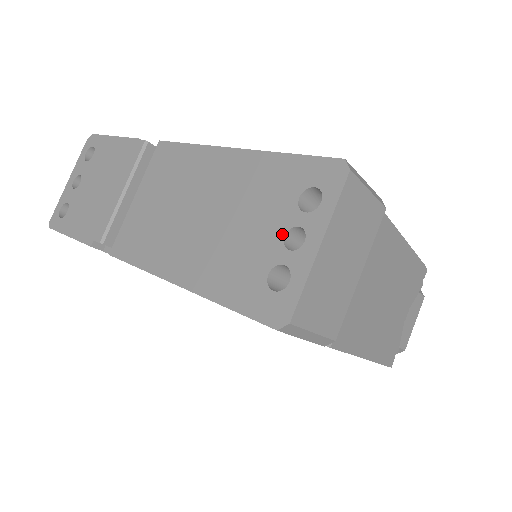
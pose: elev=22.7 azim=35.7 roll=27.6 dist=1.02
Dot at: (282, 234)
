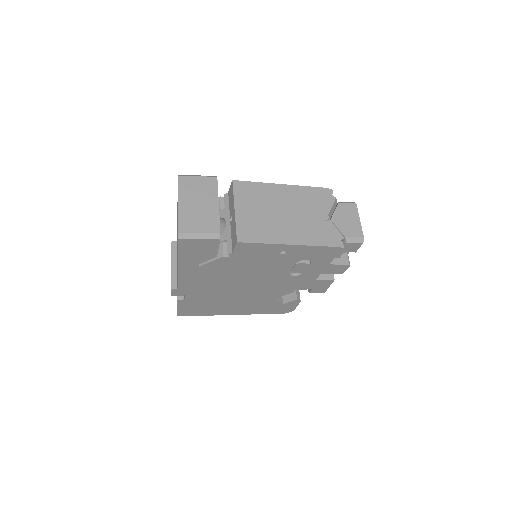
Dot at: occluded
